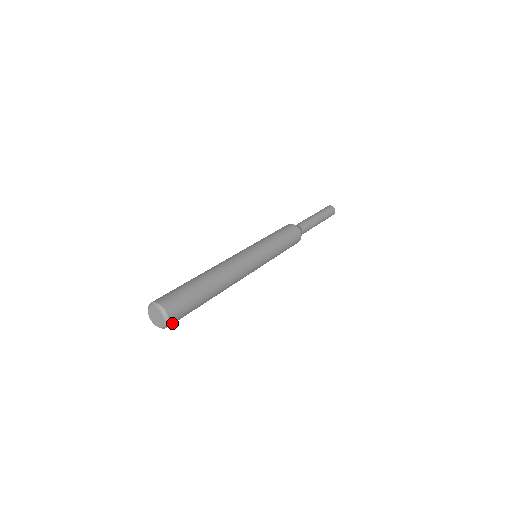
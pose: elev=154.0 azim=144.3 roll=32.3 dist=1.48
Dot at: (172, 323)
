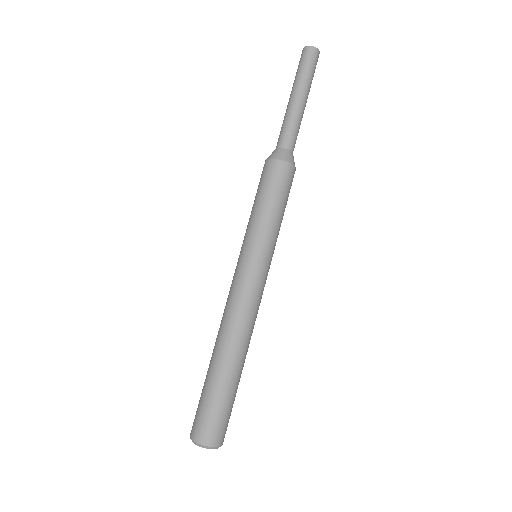
Dot at: occluded
